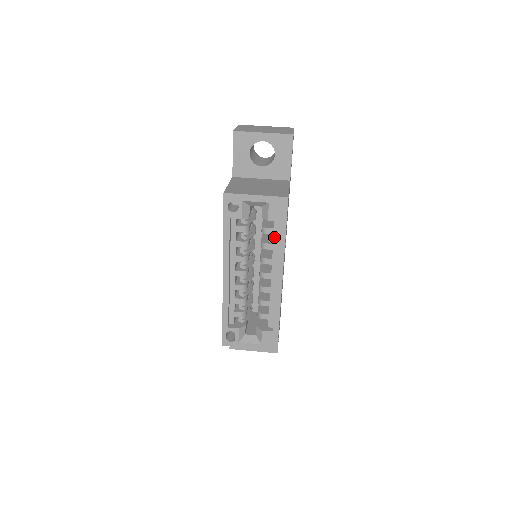
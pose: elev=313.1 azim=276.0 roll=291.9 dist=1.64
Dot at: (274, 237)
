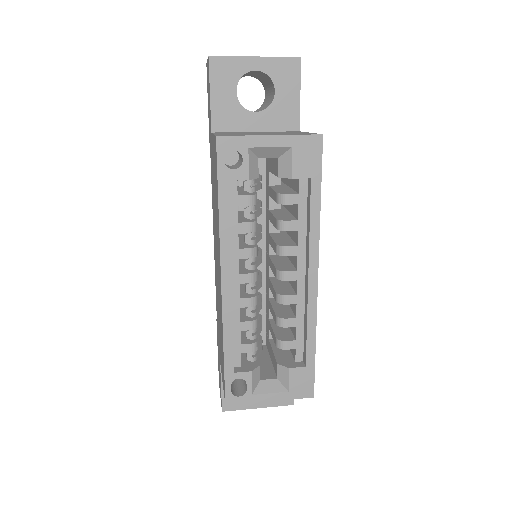
Dot at: (299, 208)
